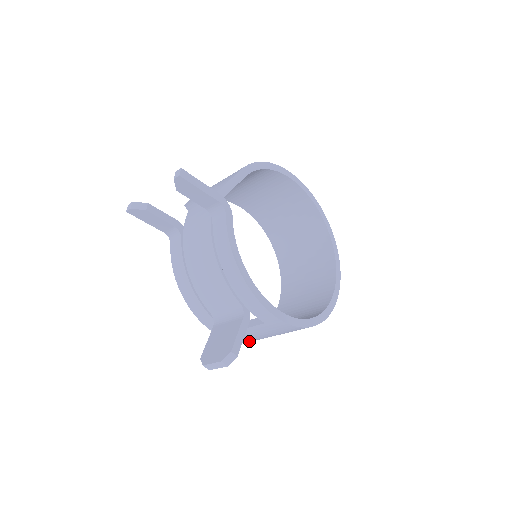
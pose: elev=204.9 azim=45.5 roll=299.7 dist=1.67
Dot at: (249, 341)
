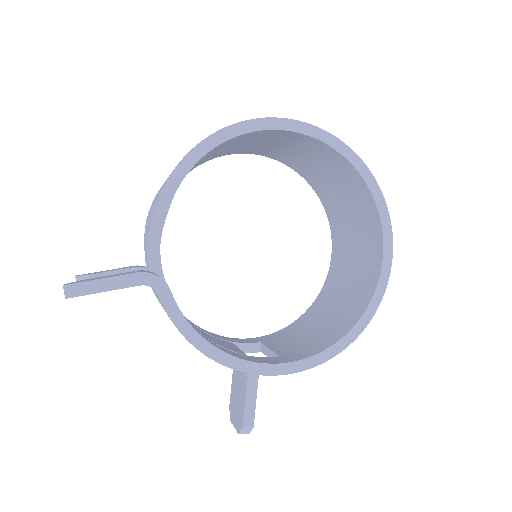
Dot at: occluded
